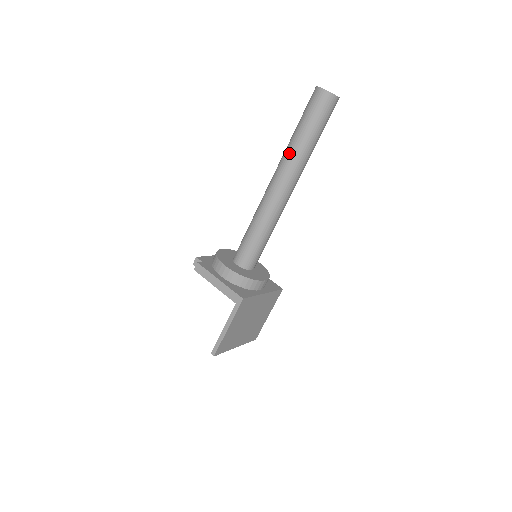
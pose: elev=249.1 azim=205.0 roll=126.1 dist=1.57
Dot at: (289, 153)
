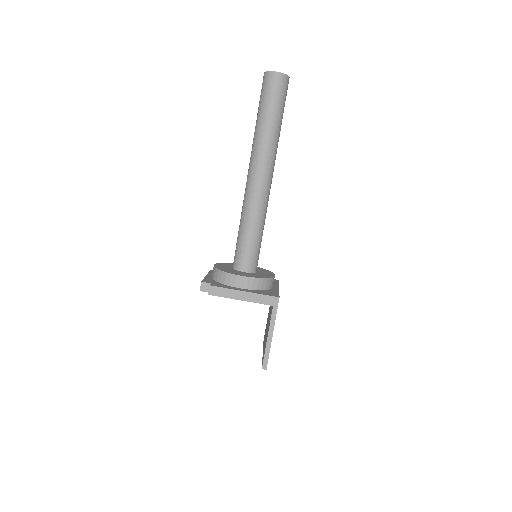
Dot at: (263, 142)
